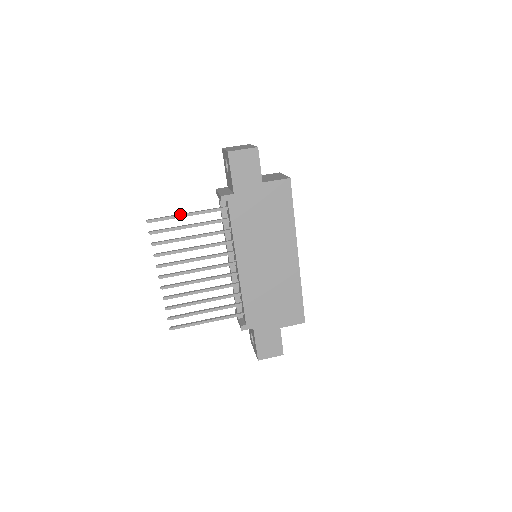
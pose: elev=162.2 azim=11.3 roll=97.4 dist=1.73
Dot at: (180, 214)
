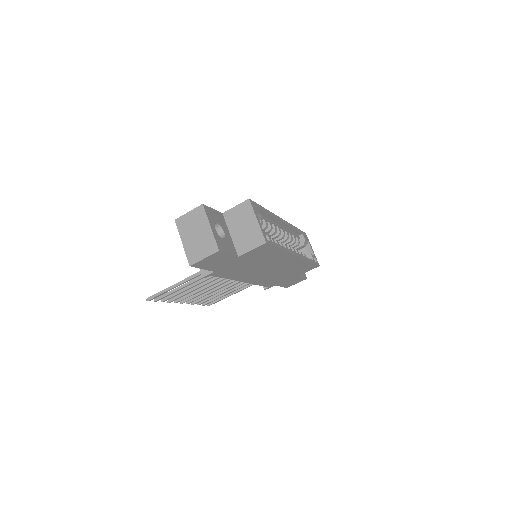
Dot at: (172, 287)
